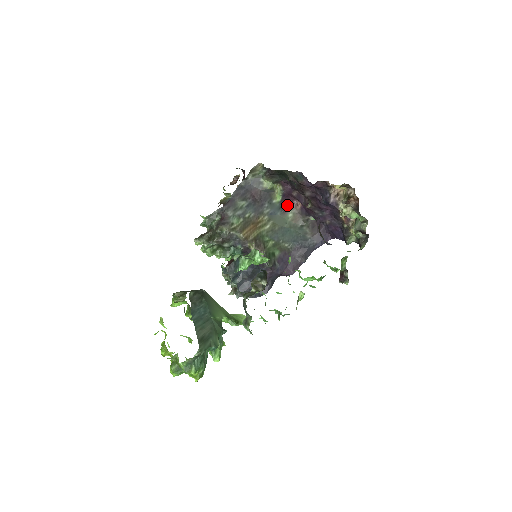
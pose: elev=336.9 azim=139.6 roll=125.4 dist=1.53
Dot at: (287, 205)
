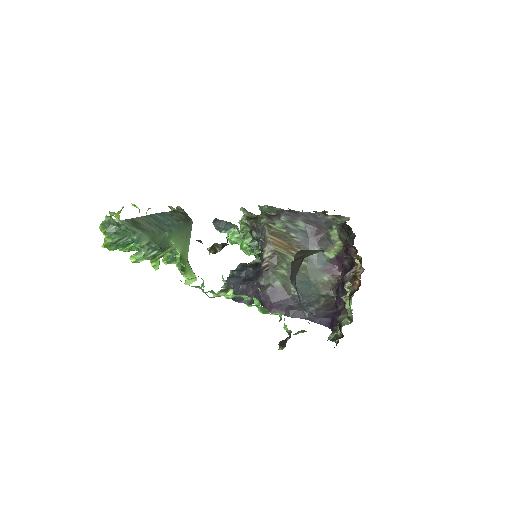
Dot at: (332, 269)
